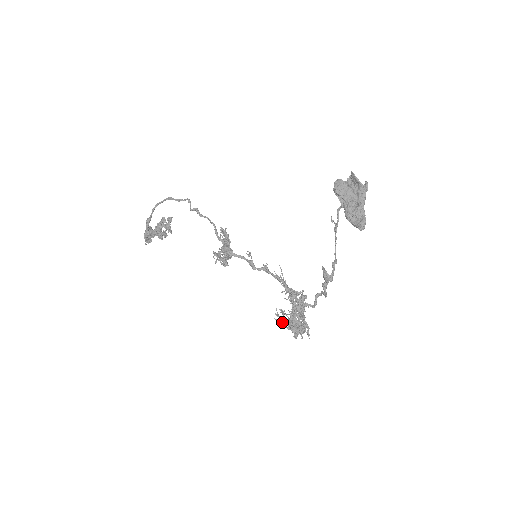
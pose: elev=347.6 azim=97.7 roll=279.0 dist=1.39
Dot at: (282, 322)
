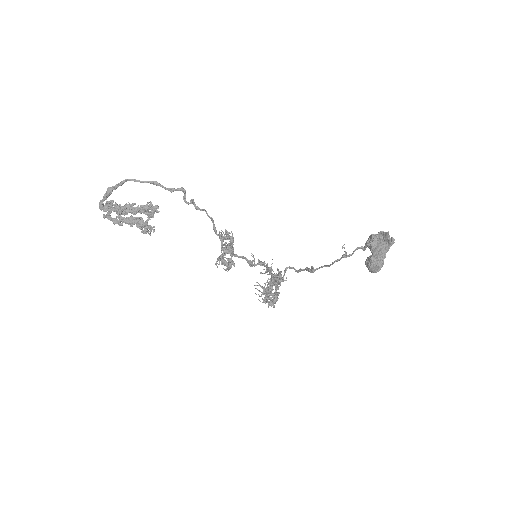
Dot at: occluded
